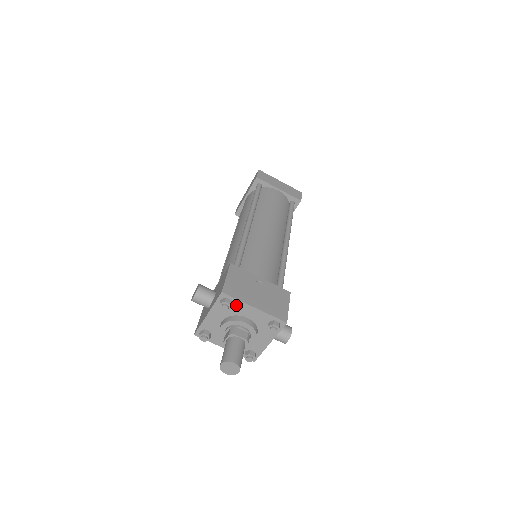
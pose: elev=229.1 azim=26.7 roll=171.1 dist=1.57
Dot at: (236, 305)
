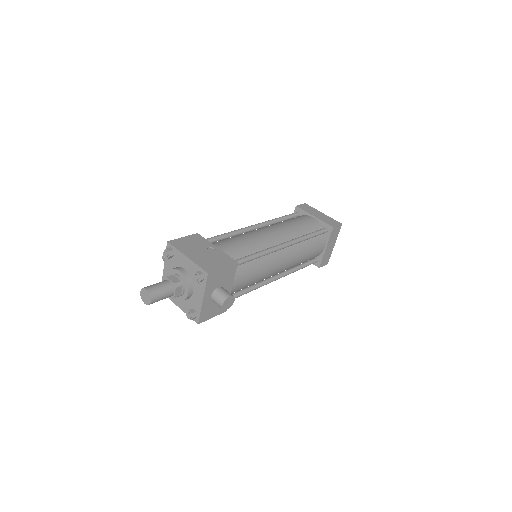
Dot at: (177, 255)
